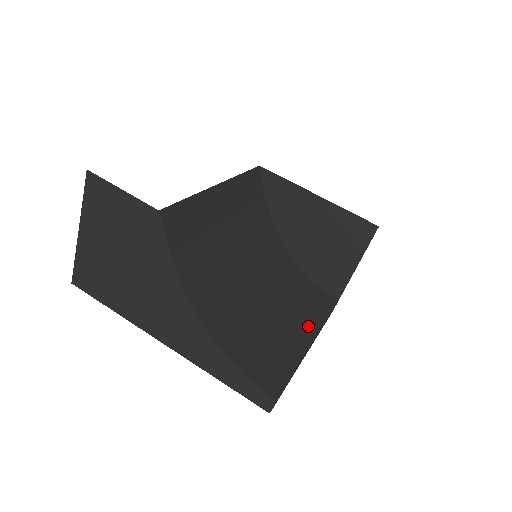
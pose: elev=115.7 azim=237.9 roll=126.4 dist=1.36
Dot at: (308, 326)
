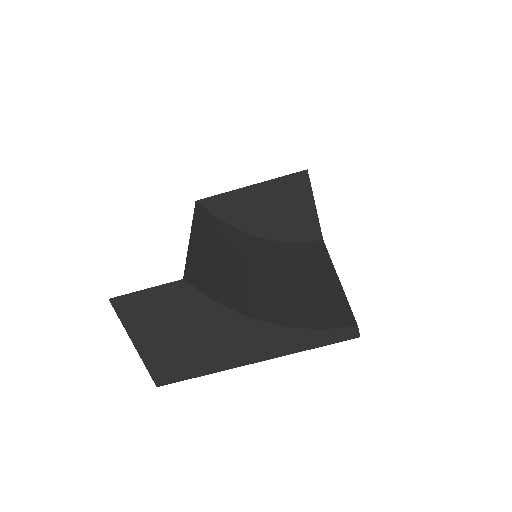
Dot at: (324, 270)
